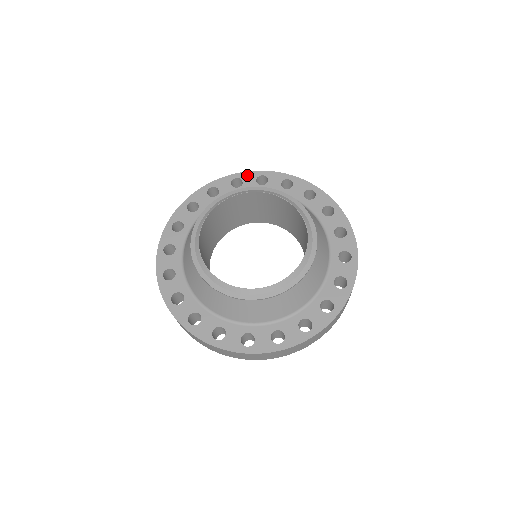
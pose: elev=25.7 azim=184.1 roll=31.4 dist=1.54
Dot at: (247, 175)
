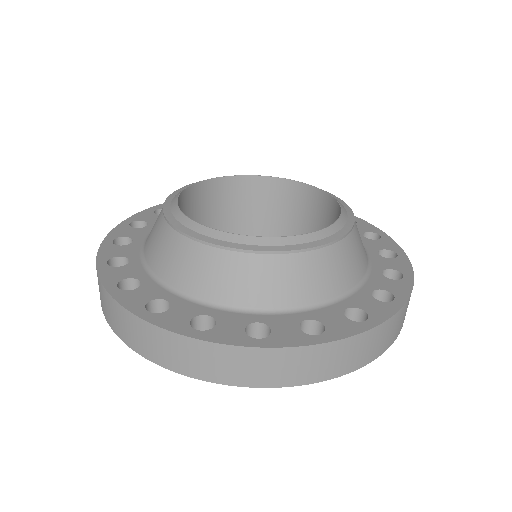
Dot at: occluded
